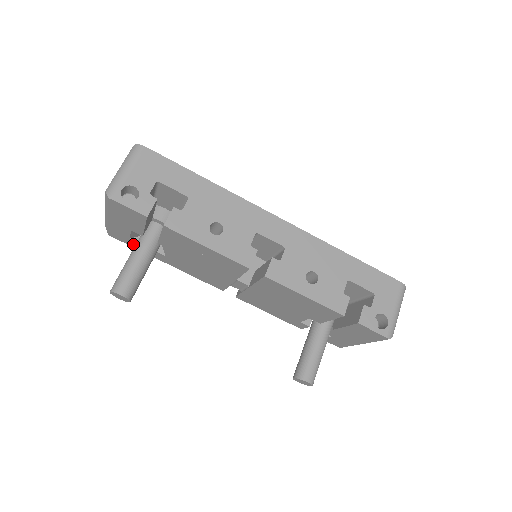
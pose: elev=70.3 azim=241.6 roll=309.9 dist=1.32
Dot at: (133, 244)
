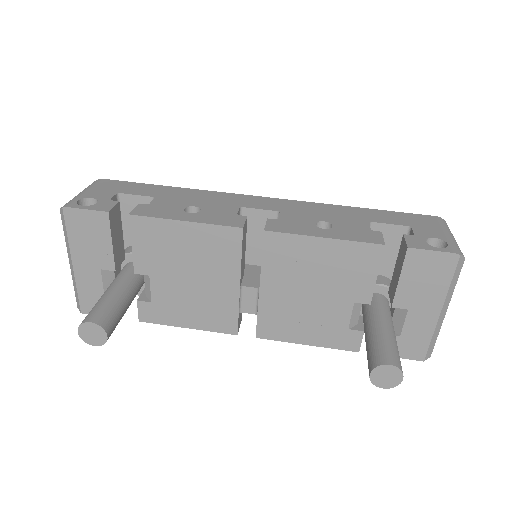
Dot at: occluded
